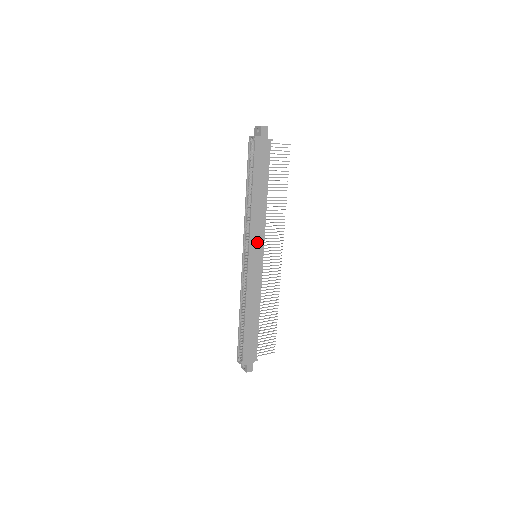
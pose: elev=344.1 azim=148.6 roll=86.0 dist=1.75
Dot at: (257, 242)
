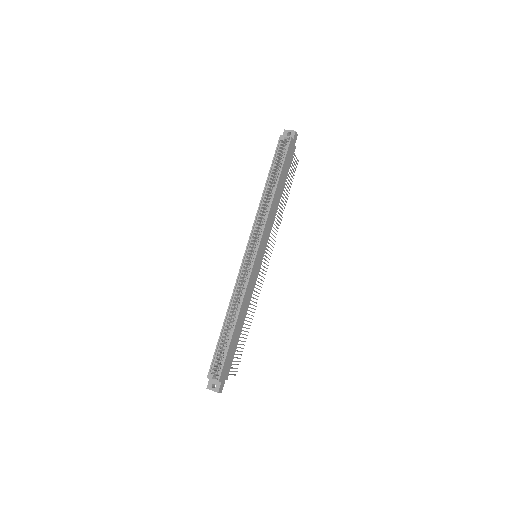
Dot at: (264, 240)
